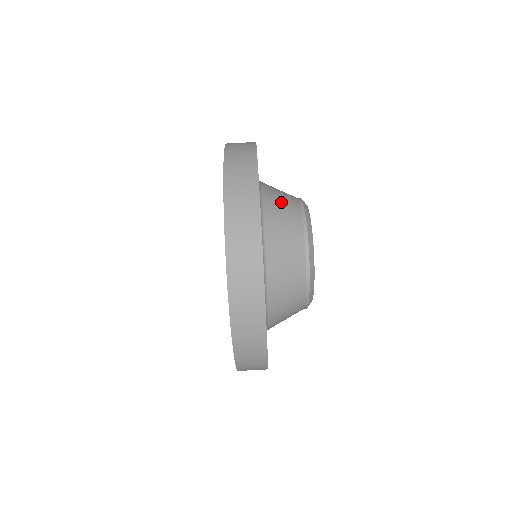
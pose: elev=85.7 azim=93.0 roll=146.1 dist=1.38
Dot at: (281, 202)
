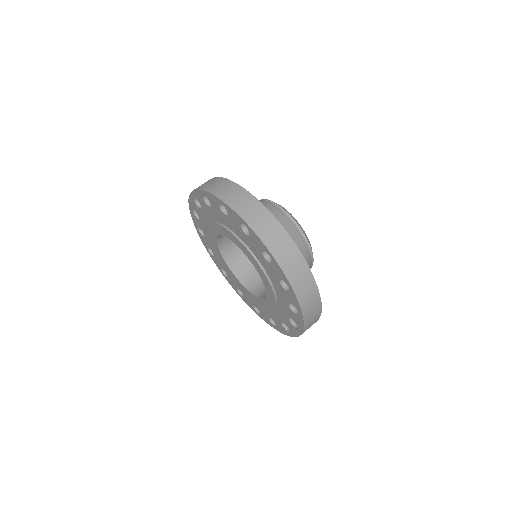
Dot at: occluded
